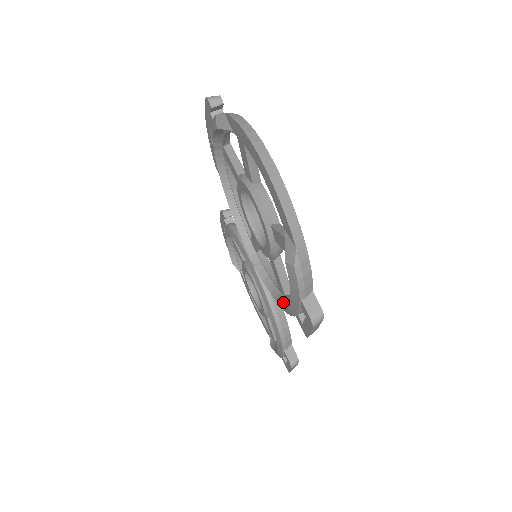
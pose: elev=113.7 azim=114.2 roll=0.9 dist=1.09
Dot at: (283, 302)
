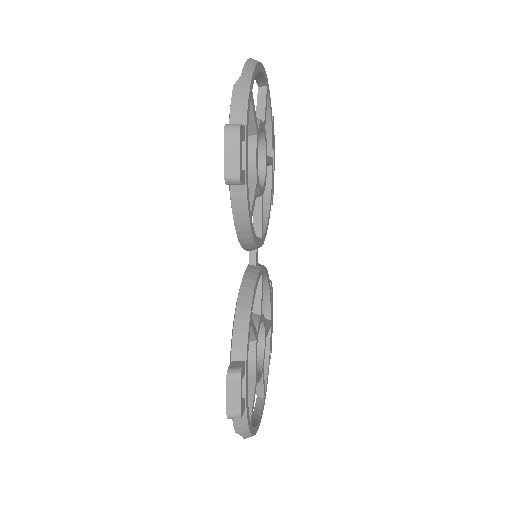
Dot at: occluded
